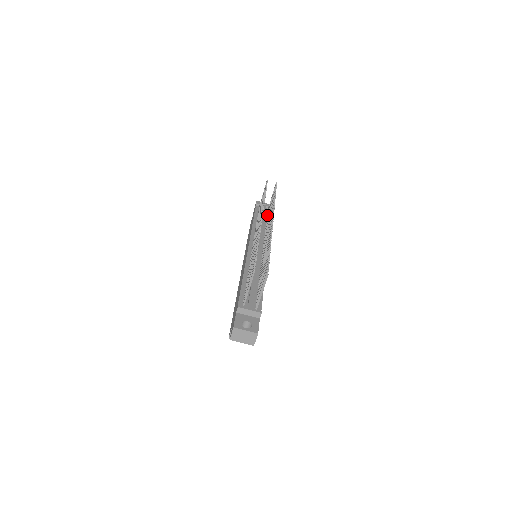
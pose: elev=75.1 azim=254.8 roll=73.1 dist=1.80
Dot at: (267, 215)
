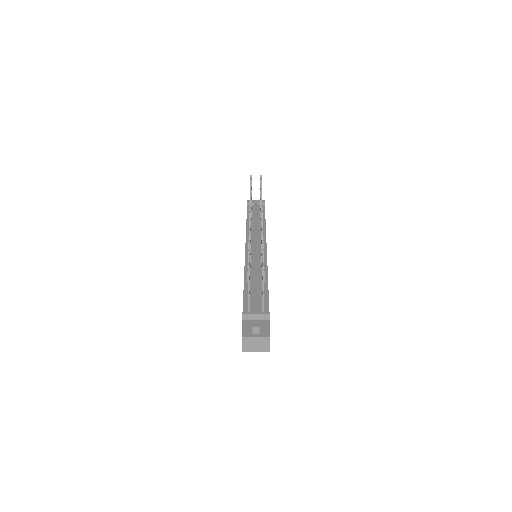
Dot at: occluded
